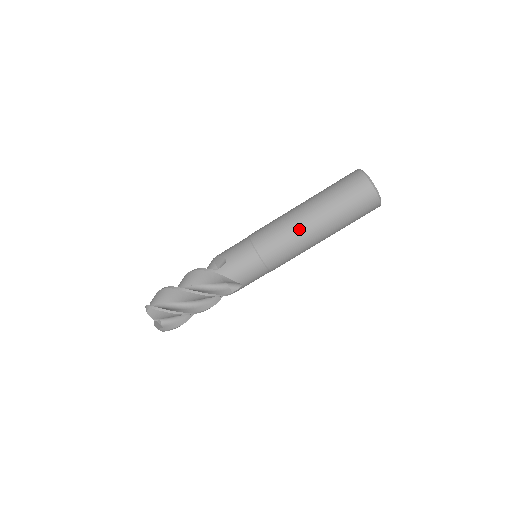
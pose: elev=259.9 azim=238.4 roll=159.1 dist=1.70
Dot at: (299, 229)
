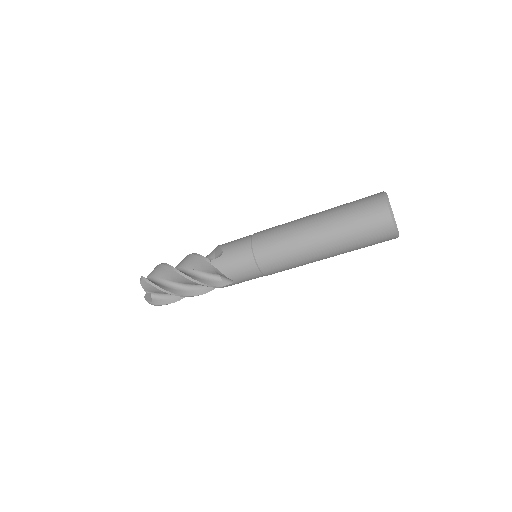
Dot at: (301, 241)
